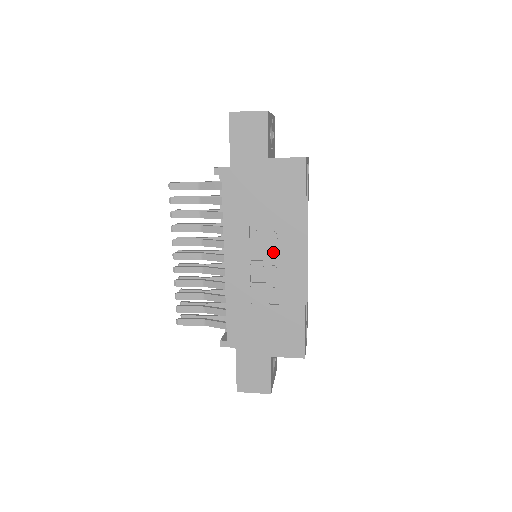
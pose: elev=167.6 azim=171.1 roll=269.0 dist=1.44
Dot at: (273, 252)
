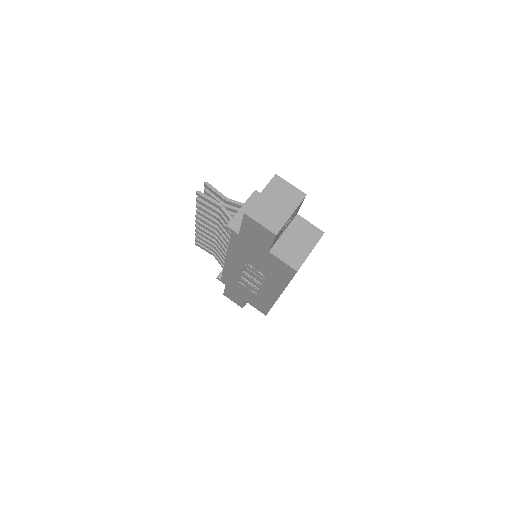
Dot at: (259, 279)
